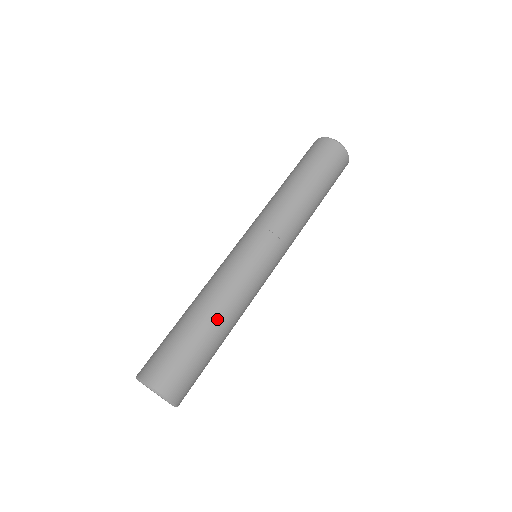
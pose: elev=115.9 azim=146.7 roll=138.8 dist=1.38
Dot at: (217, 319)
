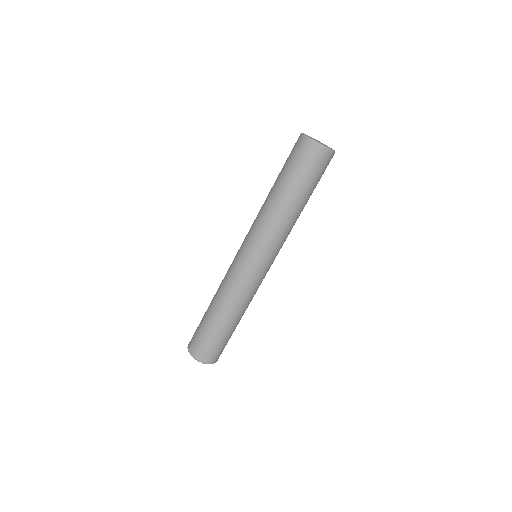
Dot at: (235, 317)
